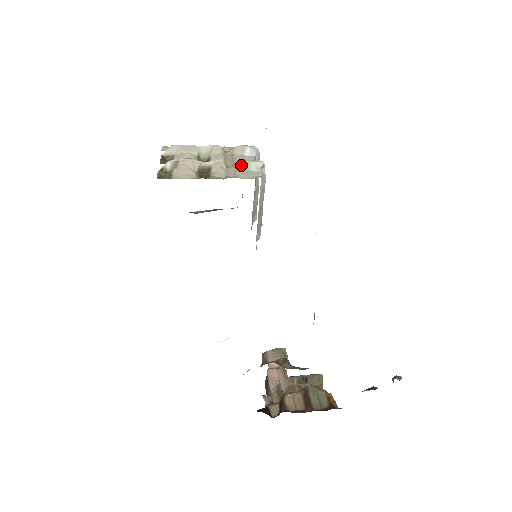
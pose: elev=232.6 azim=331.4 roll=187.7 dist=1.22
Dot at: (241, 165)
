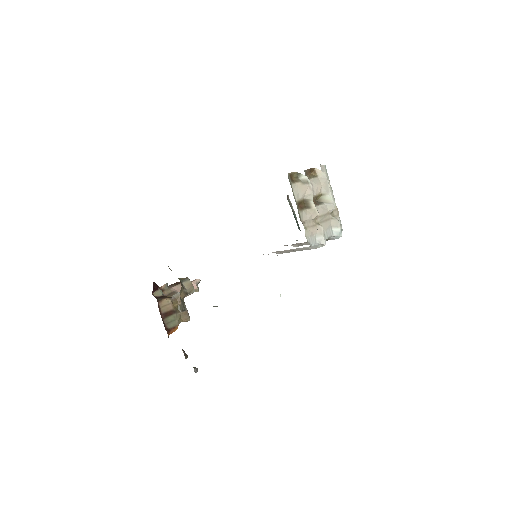
Dot at: (318, 229)
